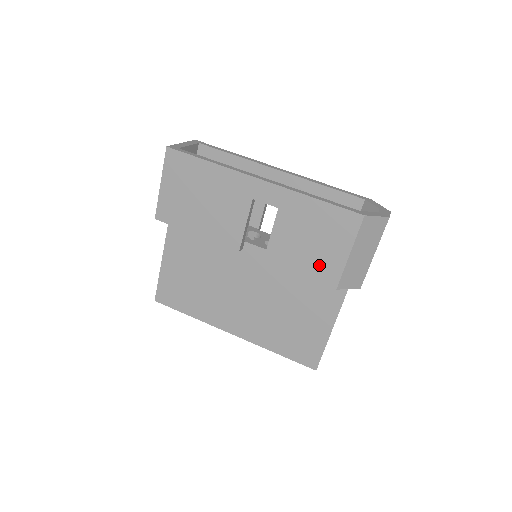
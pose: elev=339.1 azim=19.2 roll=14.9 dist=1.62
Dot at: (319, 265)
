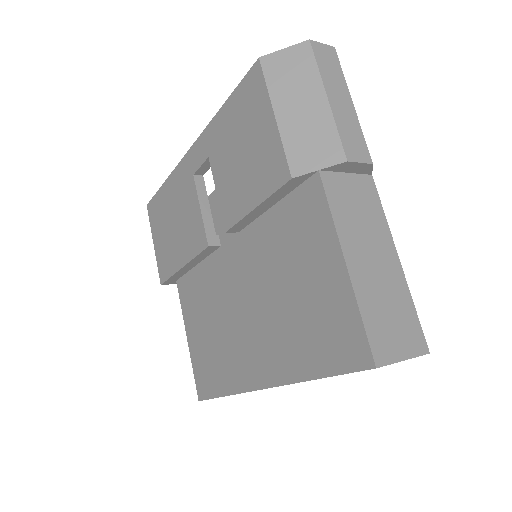
Dot at: (261, 170)
